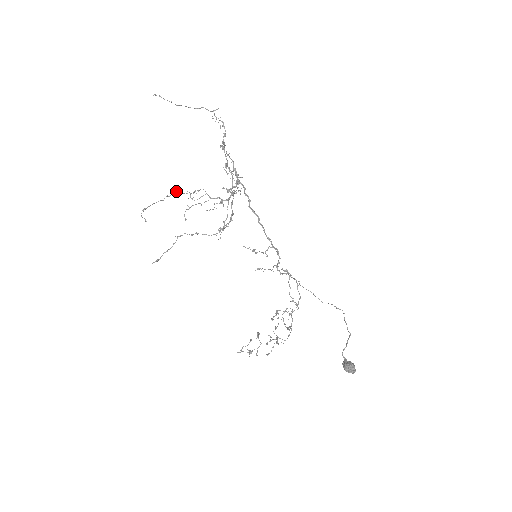
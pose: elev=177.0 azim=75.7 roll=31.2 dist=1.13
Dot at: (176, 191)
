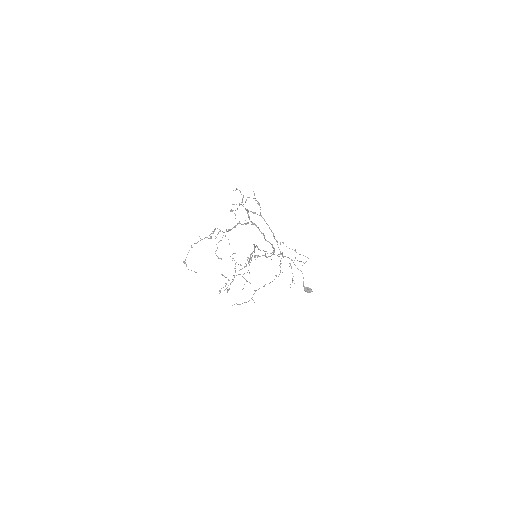
Dot at: (200, 238)
